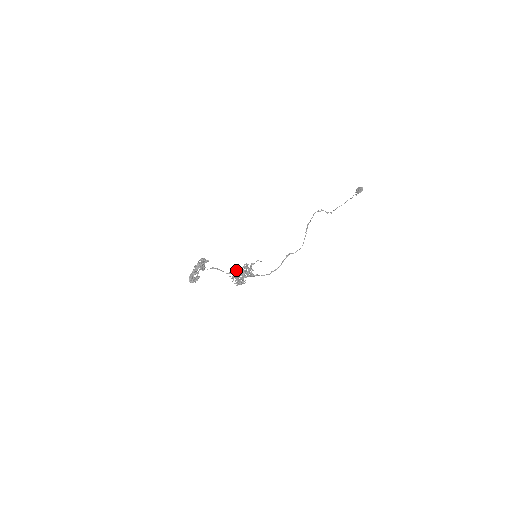
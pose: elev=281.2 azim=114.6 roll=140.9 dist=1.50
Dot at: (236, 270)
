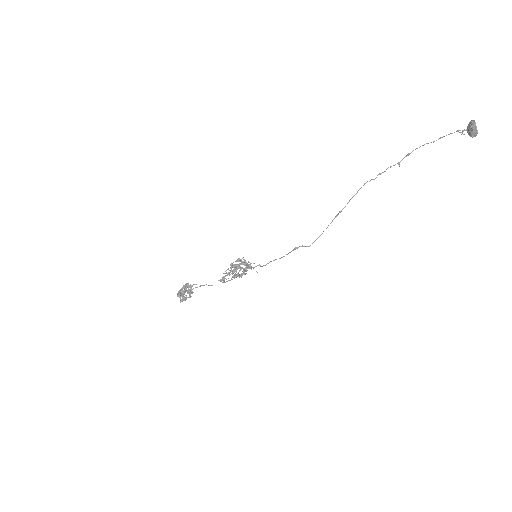
Dot at: (231, 267)
